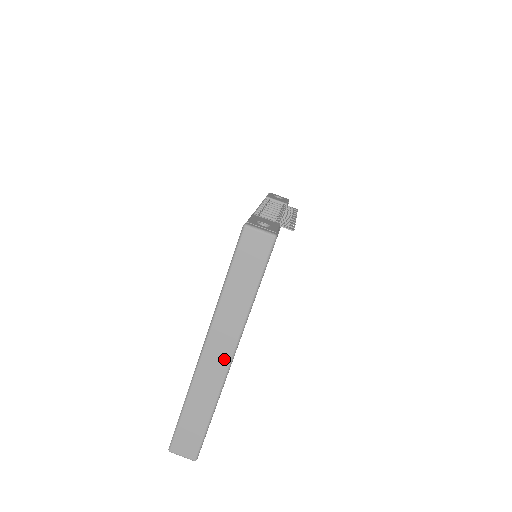
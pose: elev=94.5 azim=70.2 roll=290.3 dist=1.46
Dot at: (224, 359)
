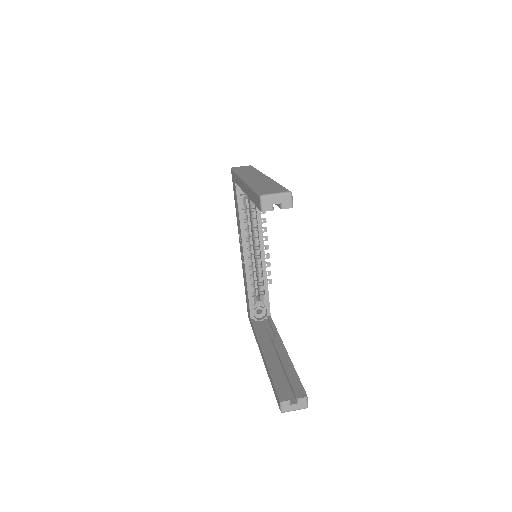
Dot at: (261, 176)
